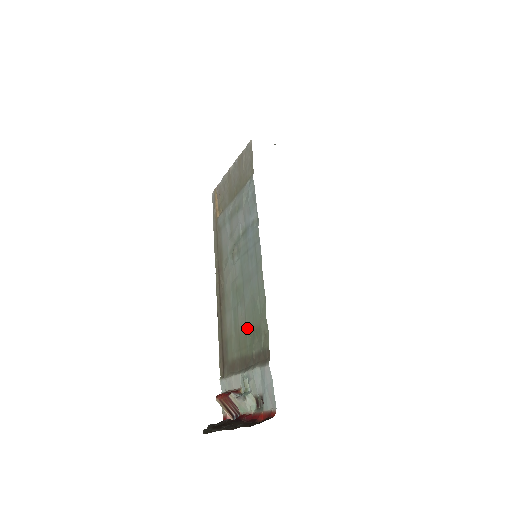
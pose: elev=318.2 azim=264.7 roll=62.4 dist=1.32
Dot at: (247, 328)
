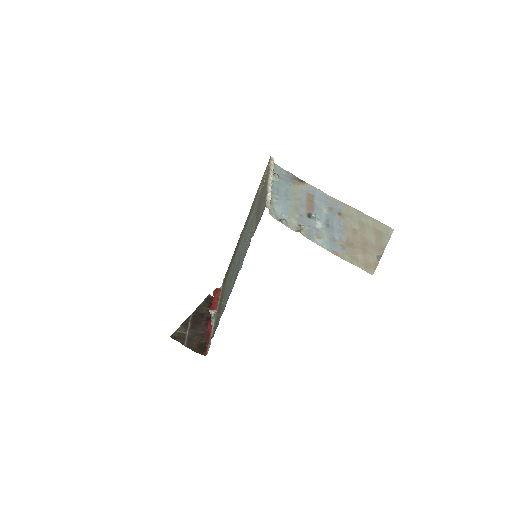
Dot at: (224, 297)
